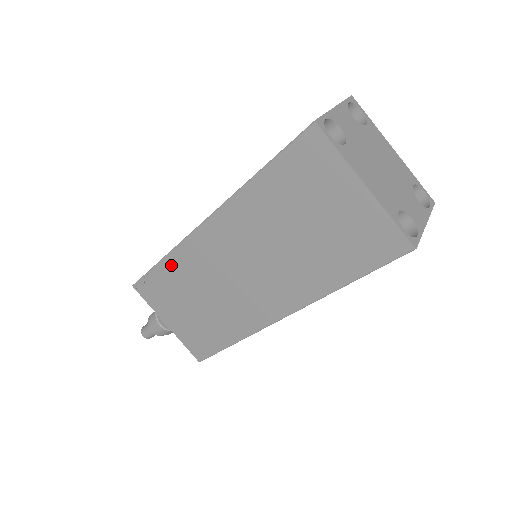
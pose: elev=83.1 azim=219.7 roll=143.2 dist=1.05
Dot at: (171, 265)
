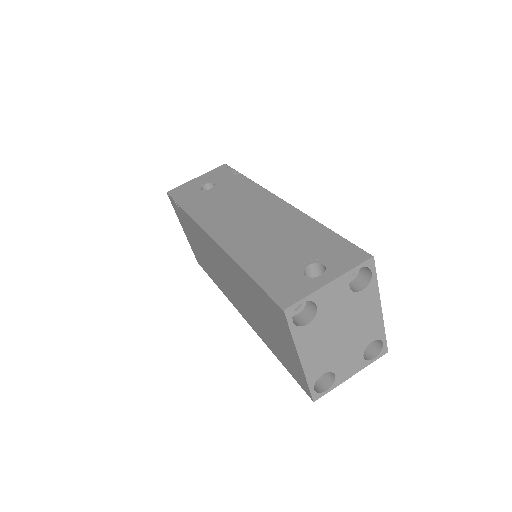
Dot at: (190, 220)
